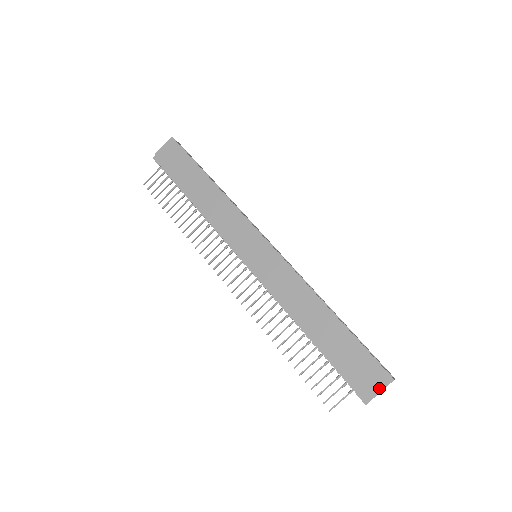
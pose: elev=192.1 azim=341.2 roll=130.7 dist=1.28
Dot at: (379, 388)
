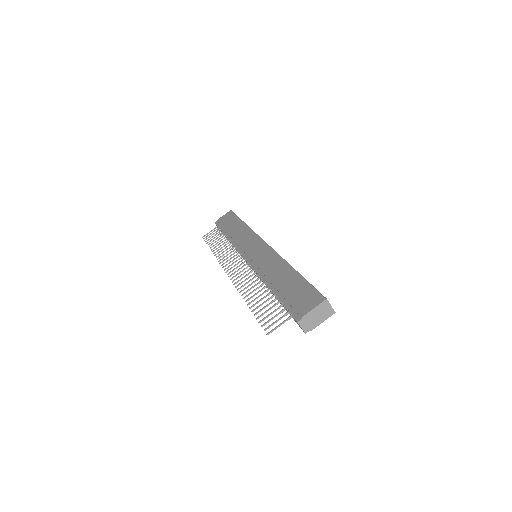
Dot at: (312, 307)
